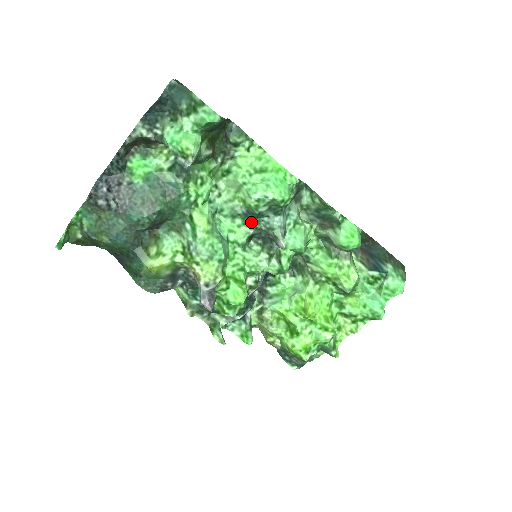
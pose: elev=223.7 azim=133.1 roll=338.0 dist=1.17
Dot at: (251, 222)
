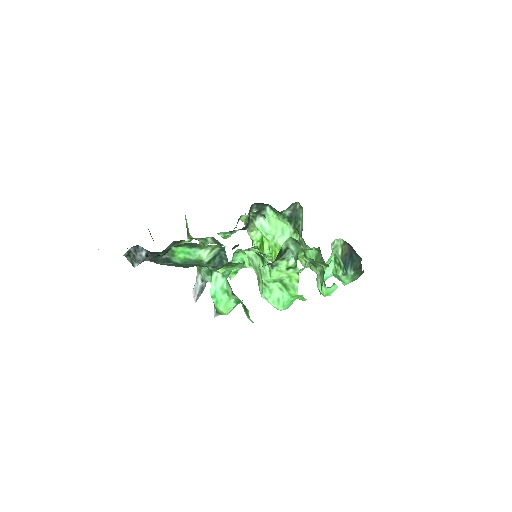
Dot at: occluded
